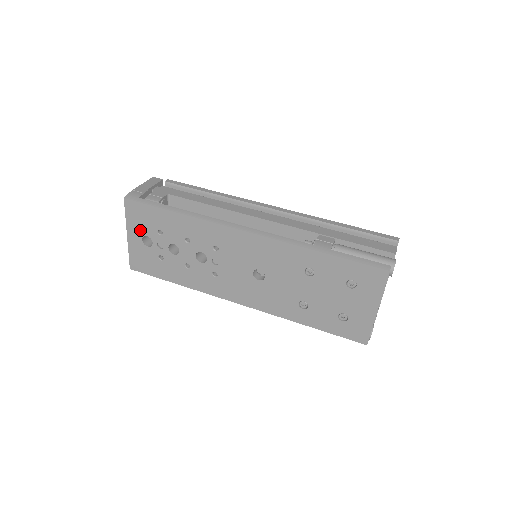
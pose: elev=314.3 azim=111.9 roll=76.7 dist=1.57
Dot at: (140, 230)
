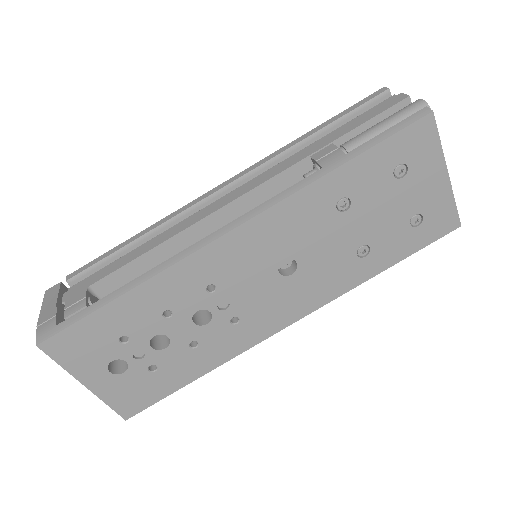
Dot at: (96, 363)
